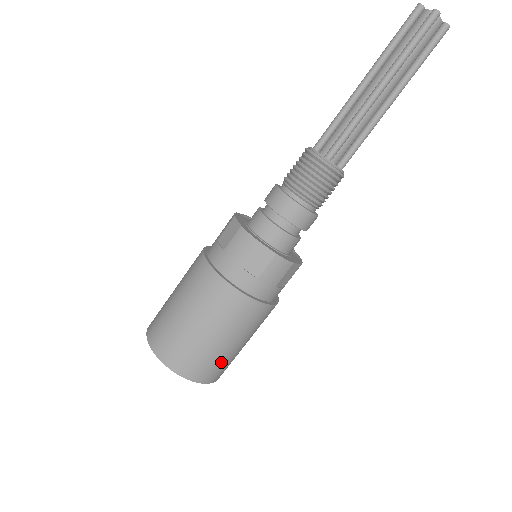
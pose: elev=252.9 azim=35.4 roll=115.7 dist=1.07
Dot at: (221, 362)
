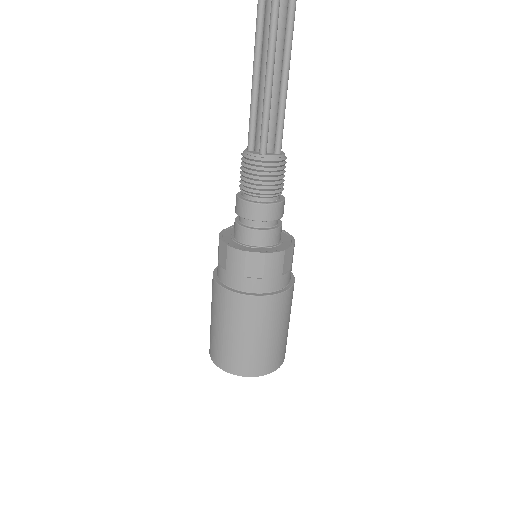
Dot at: (276, 351)
